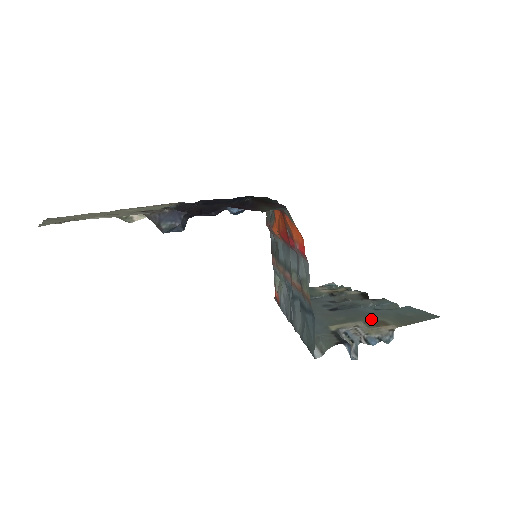
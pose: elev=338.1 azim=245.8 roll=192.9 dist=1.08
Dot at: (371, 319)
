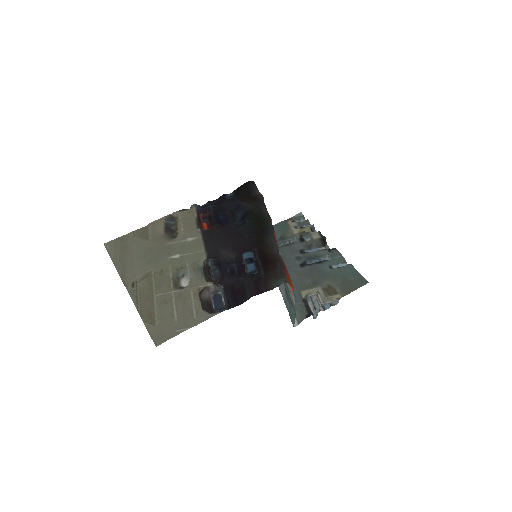
Dot at: (327, 285)
